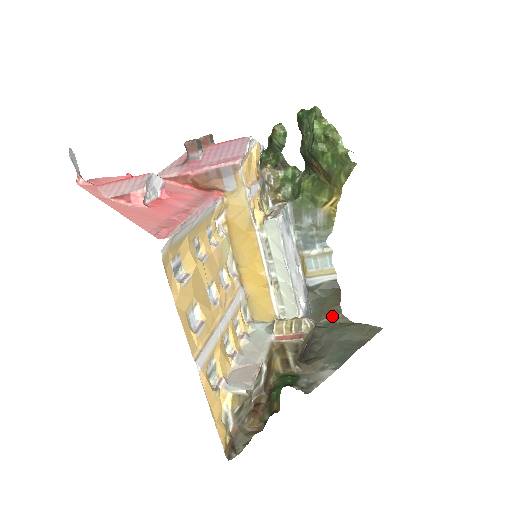
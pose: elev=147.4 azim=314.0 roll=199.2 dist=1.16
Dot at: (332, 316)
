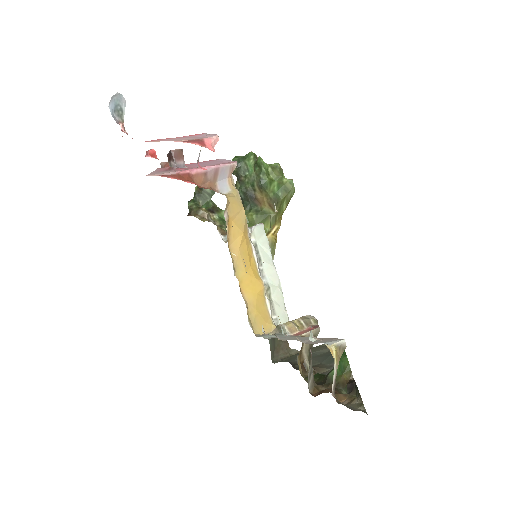
Dot at: (282, 352)
